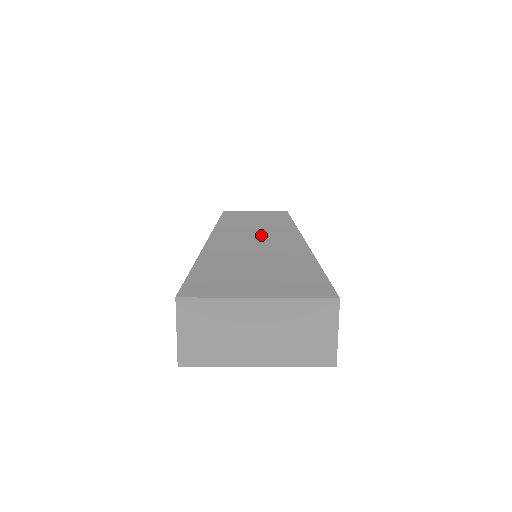
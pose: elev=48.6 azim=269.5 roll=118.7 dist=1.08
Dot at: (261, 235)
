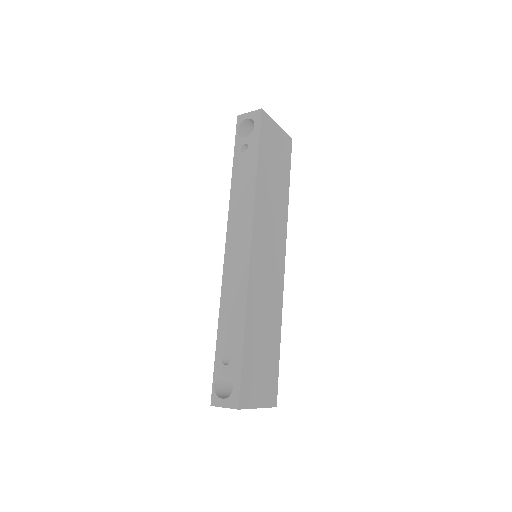
Dot at: (271, 257)
